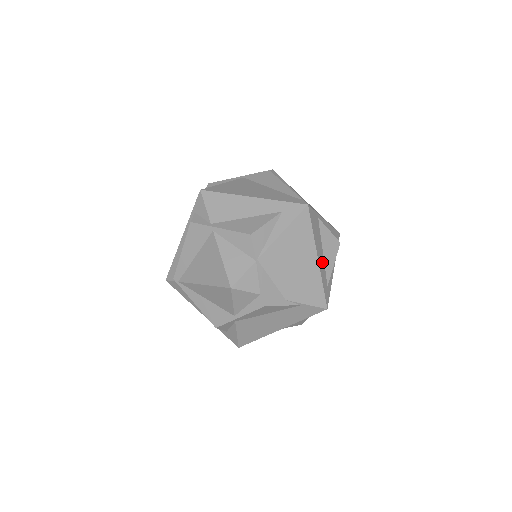
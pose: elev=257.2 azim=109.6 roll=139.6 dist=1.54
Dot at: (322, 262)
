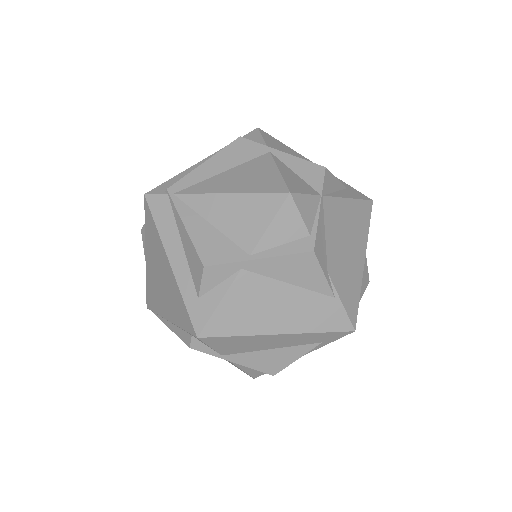
Dot at: occluded
